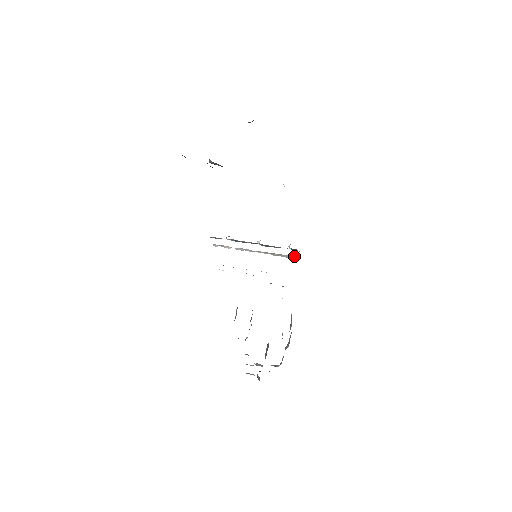
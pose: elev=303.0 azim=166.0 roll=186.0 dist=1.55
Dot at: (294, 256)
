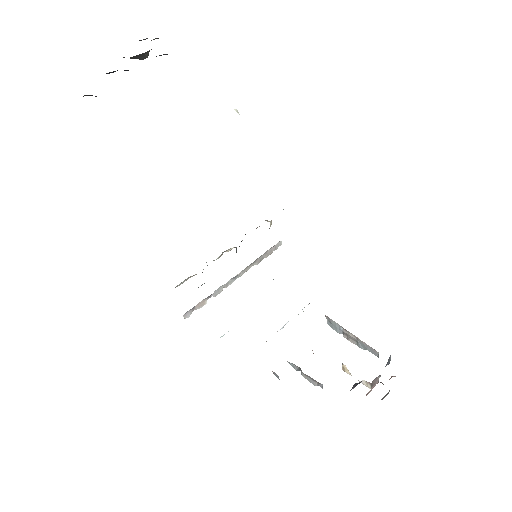
Dot at: (277, 244)
